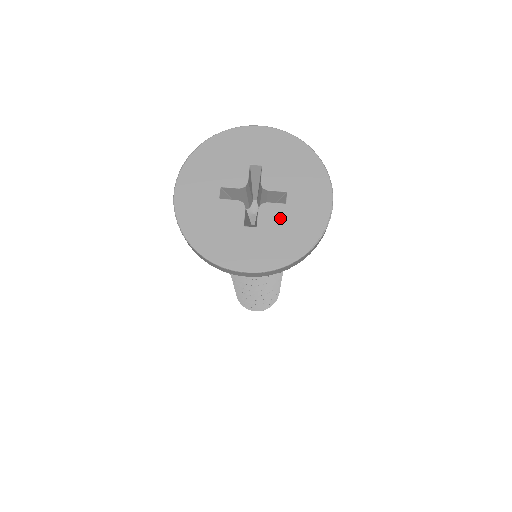
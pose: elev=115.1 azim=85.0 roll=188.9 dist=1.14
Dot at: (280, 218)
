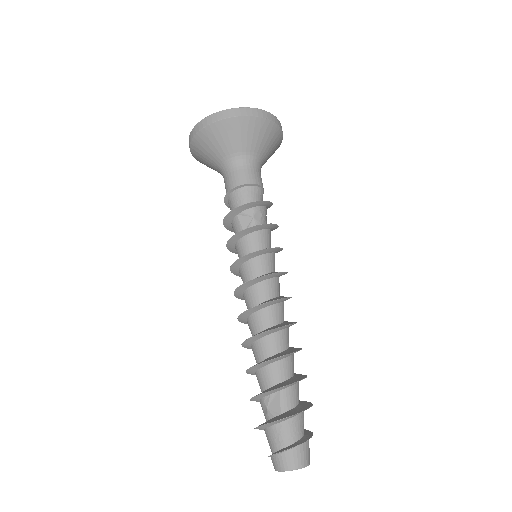
Dot at: occluded
